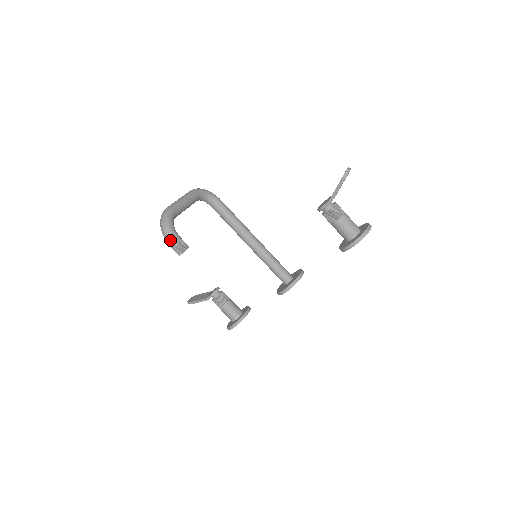
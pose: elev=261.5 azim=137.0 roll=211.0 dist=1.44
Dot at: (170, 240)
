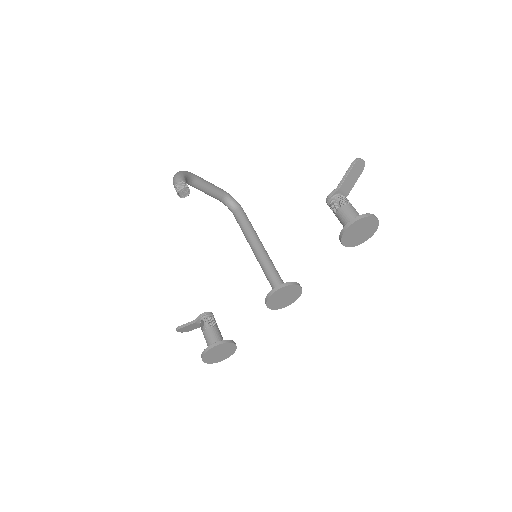
Dot at: (176, 179)
